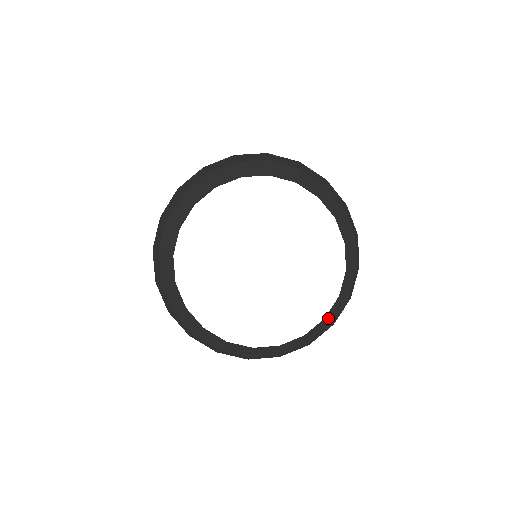
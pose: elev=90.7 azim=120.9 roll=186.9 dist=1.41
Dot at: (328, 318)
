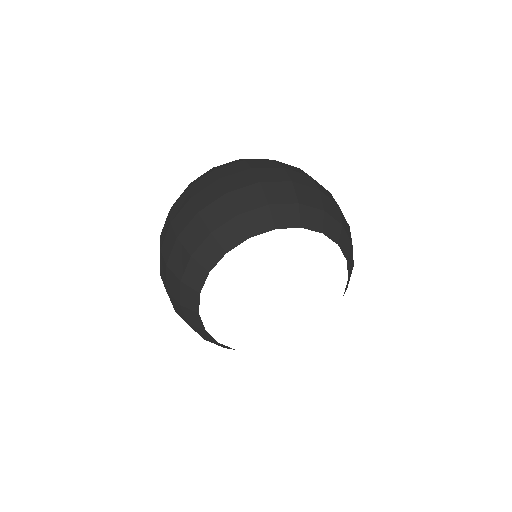
Dot at: occluded
